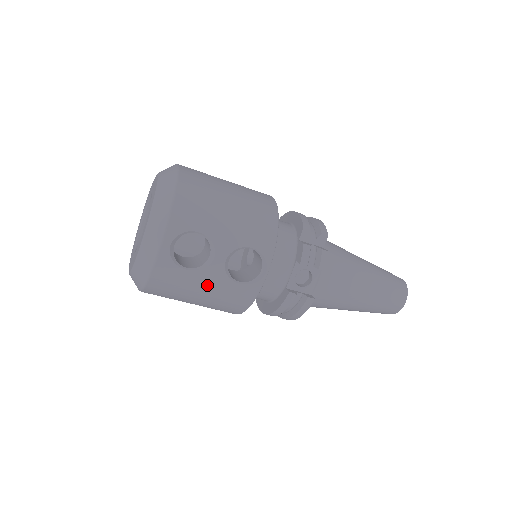
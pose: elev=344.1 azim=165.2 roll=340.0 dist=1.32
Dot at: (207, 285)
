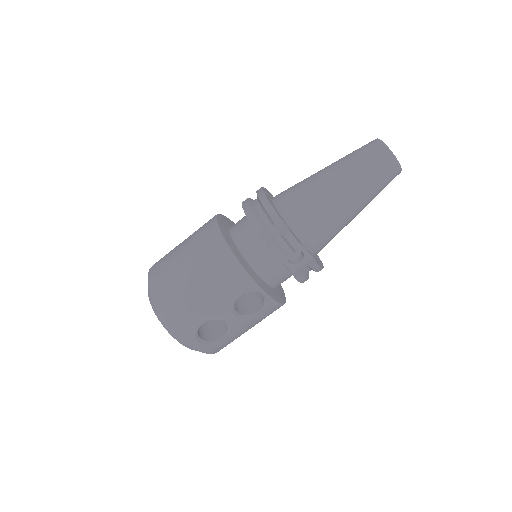
Dot at: (244, 329)
